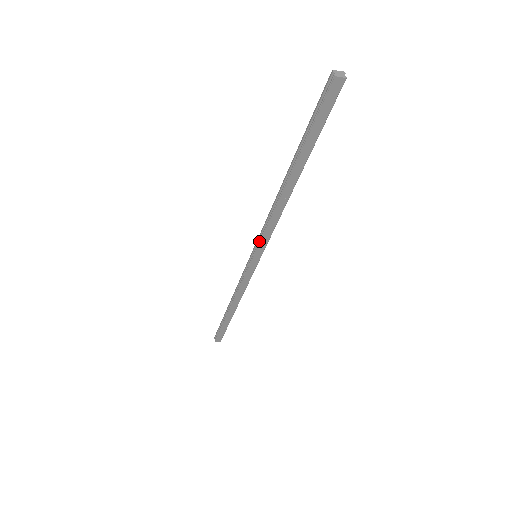
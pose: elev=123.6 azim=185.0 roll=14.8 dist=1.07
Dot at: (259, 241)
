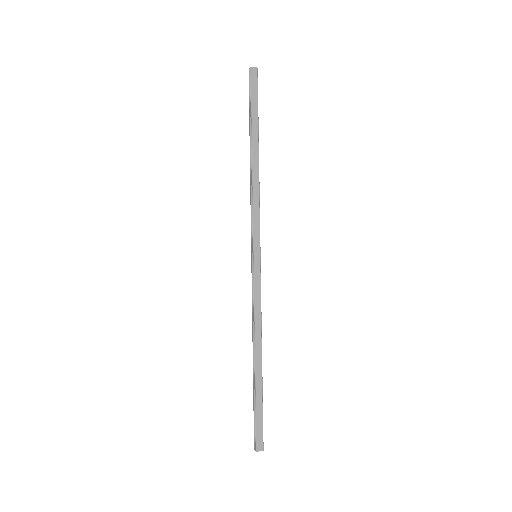
Dot at: (252, 230)
